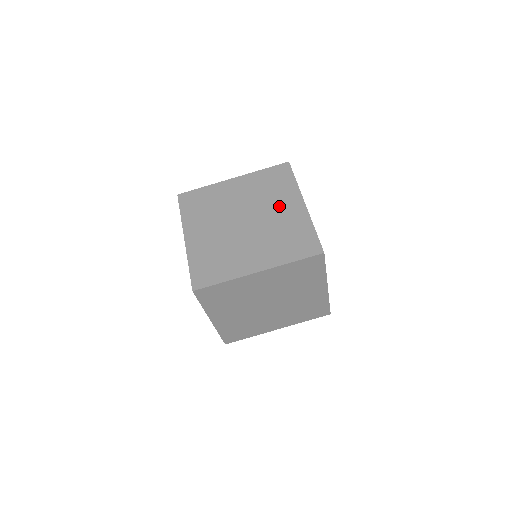
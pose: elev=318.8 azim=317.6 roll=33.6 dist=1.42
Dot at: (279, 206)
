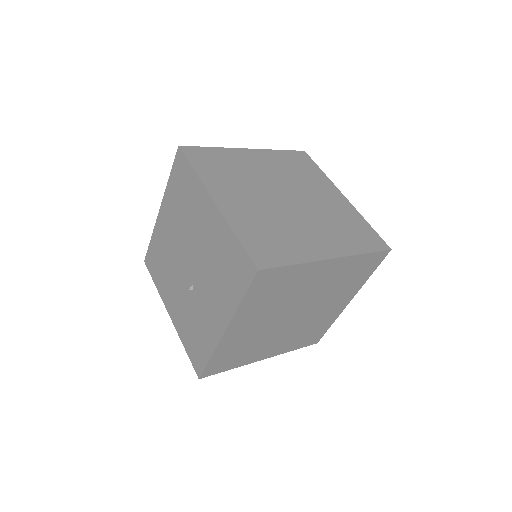
Dot at: (318, 191)
